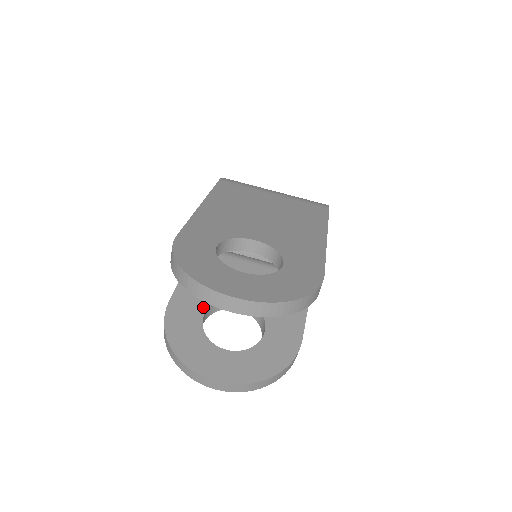
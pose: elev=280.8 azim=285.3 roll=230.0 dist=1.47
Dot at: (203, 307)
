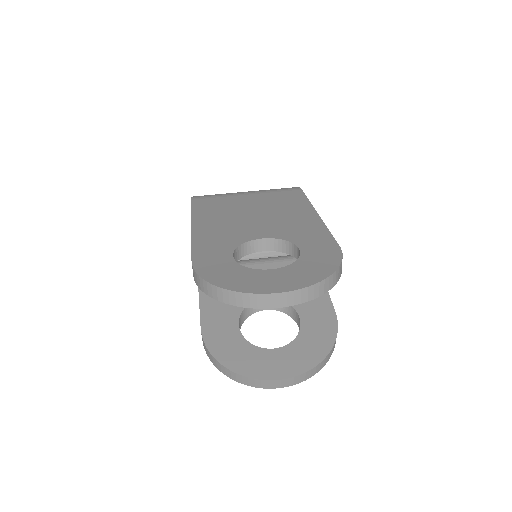
Dot at: (234, 319)
